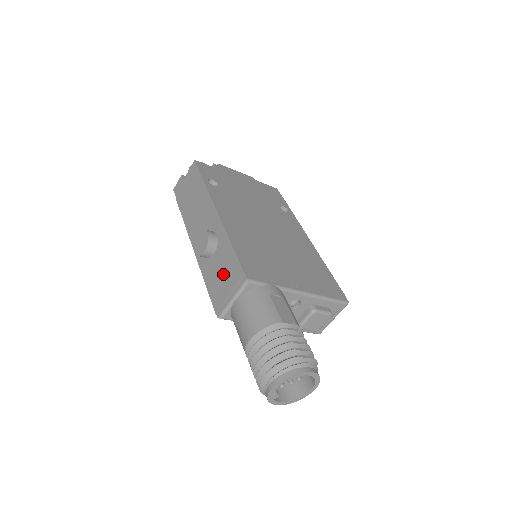
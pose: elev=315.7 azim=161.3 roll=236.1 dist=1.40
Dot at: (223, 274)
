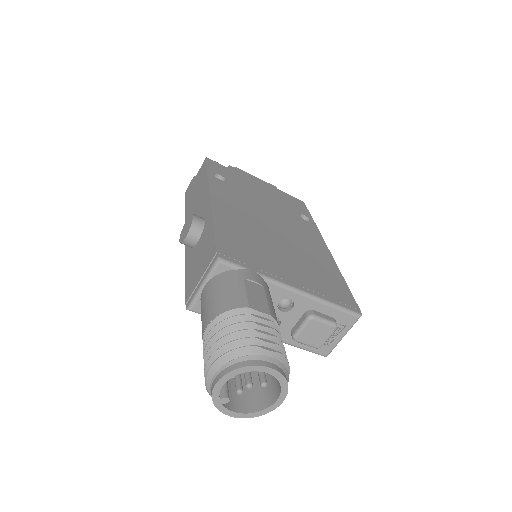
Dot at: (200, 259)
